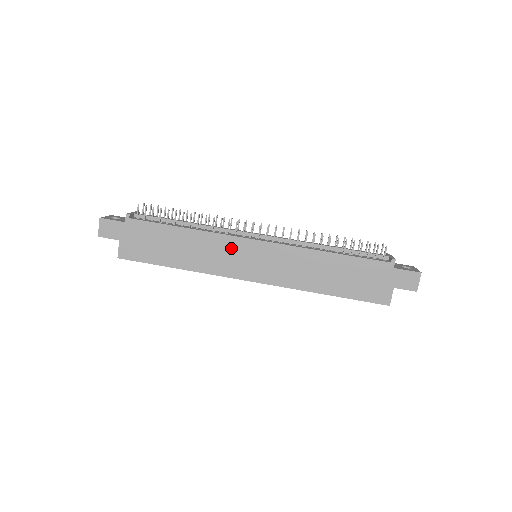
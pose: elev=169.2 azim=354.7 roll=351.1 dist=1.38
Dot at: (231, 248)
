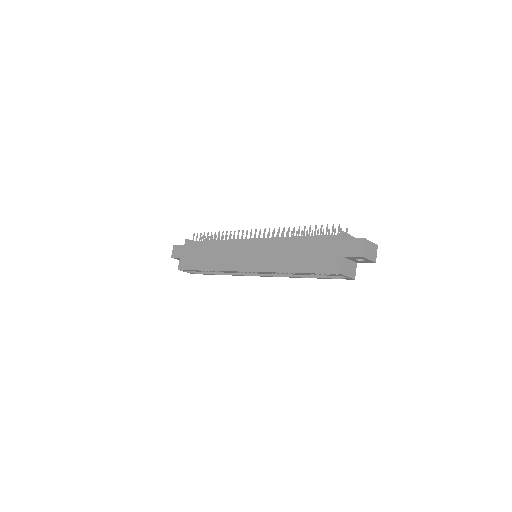
Dot at: (236, 249)
